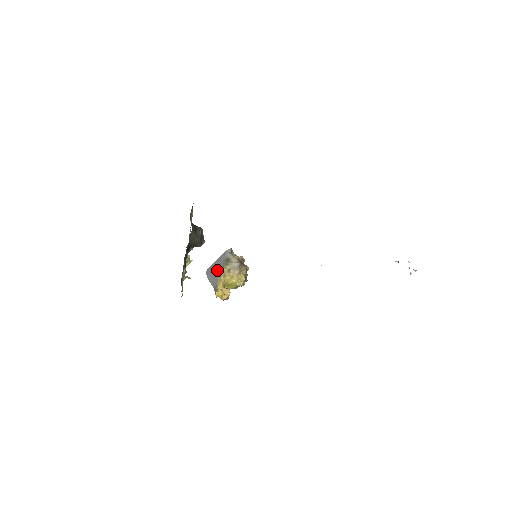
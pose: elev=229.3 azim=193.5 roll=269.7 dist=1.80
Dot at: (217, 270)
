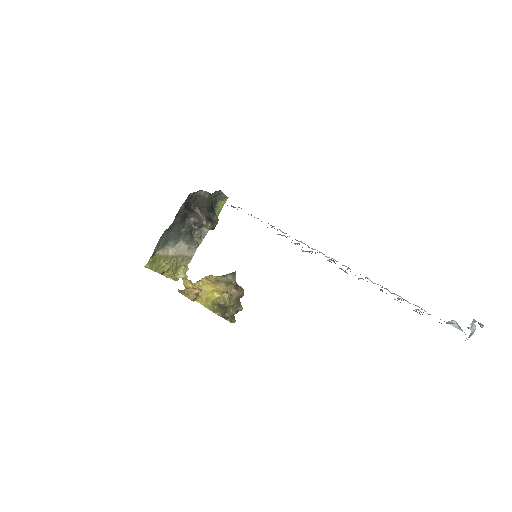
Dot at: occluded
